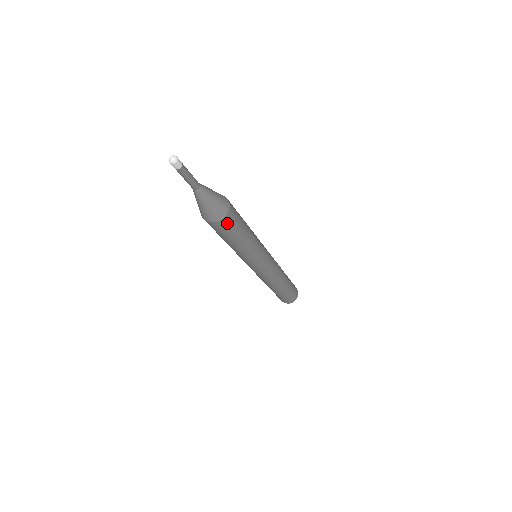
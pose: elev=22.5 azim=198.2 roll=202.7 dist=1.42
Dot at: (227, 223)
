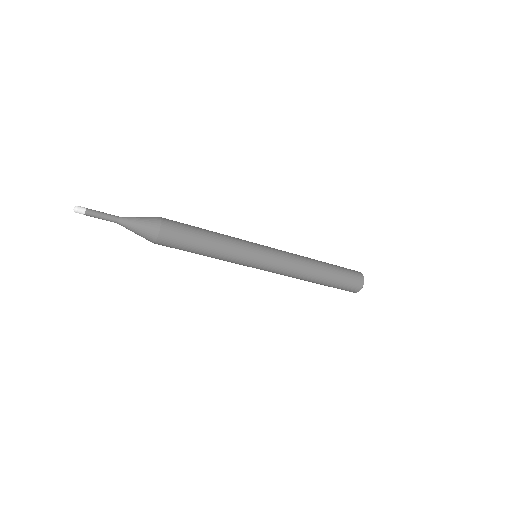
Dot at: (170, 231)
